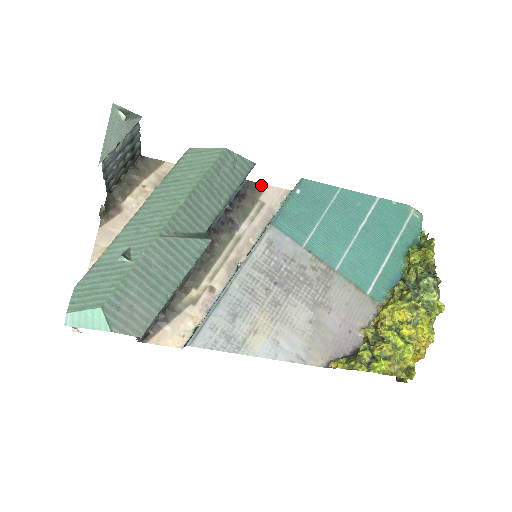
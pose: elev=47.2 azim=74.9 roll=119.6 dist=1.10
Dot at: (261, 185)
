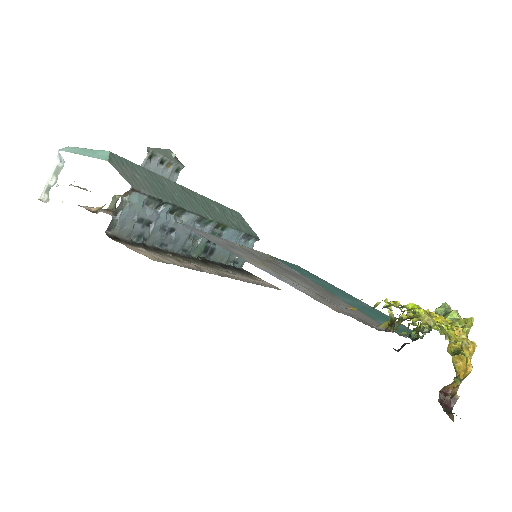
Dot at: (256, 276)
